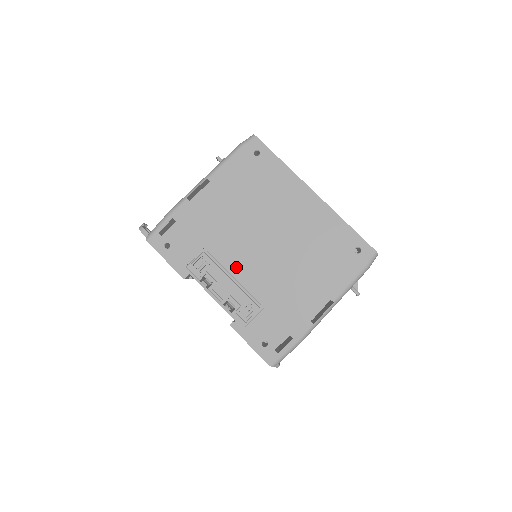
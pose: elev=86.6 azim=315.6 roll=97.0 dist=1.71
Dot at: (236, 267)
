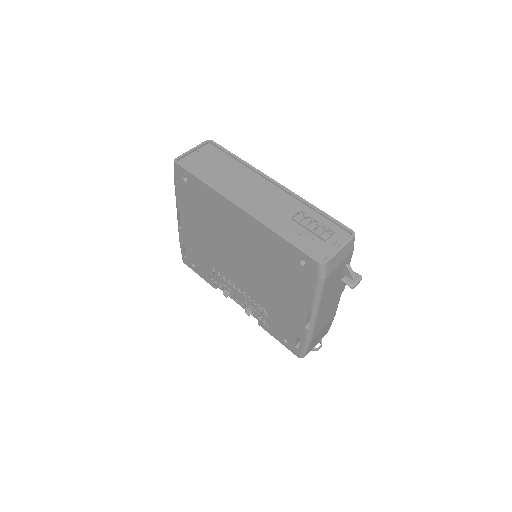
Dot at: (235, 280)
